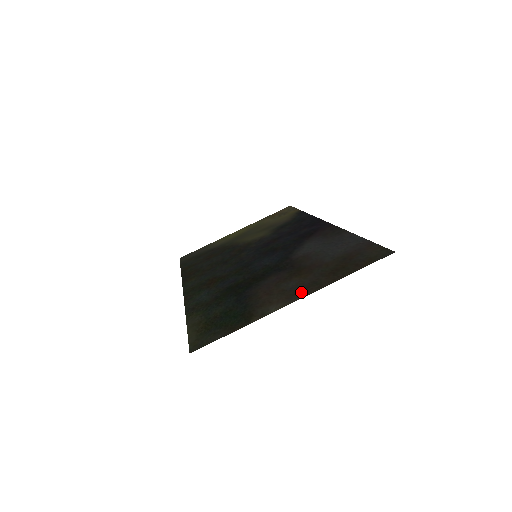
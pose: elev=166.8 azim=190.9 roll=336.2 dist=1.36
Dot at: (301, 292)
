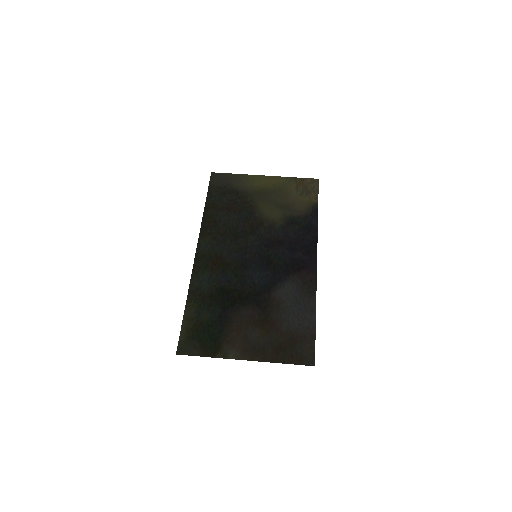
Dot at: (253, 353)
